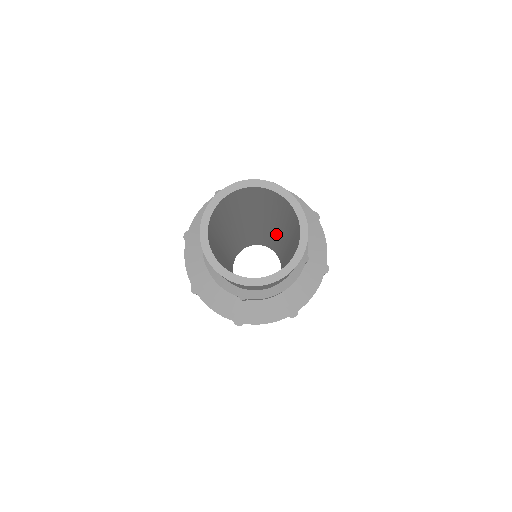
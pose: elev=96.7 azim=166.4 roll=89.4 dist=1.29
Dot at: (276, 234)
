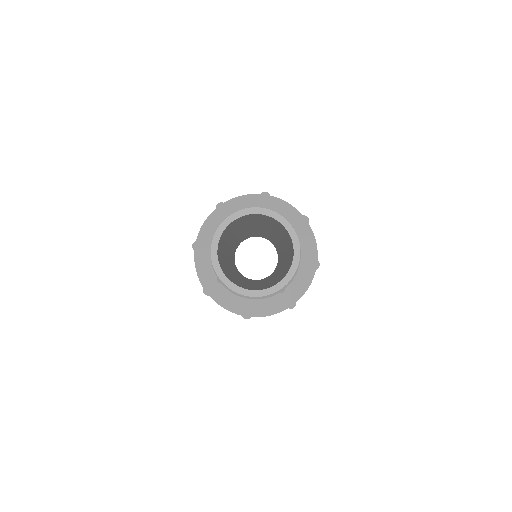
Dot at: occluded
